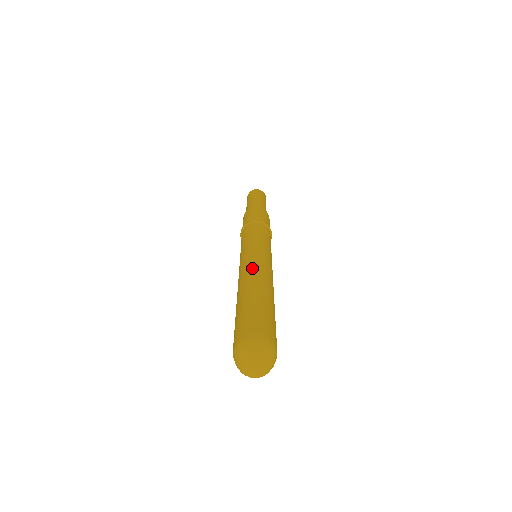
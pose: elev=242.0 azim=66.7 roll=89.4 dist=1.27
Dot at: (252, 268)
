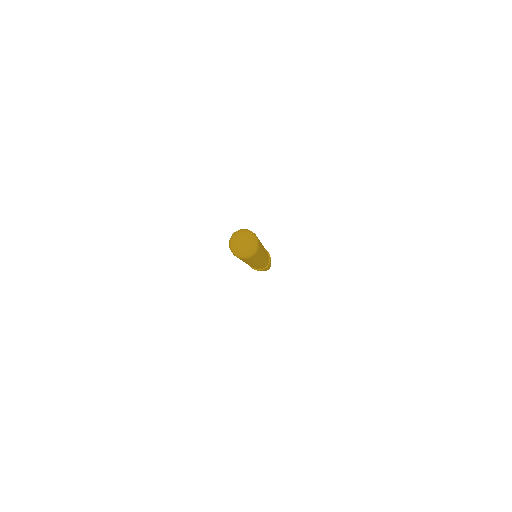
Dot at: occluded
